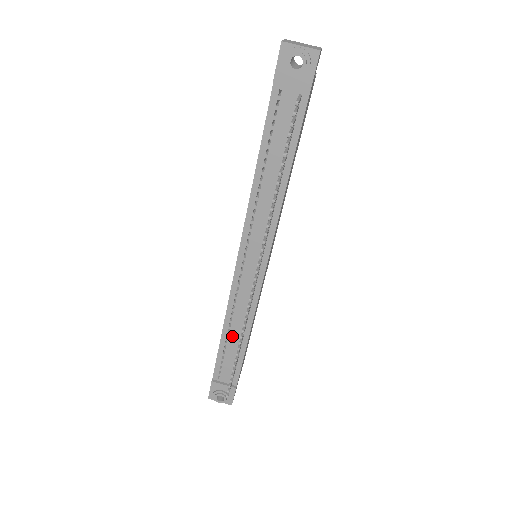
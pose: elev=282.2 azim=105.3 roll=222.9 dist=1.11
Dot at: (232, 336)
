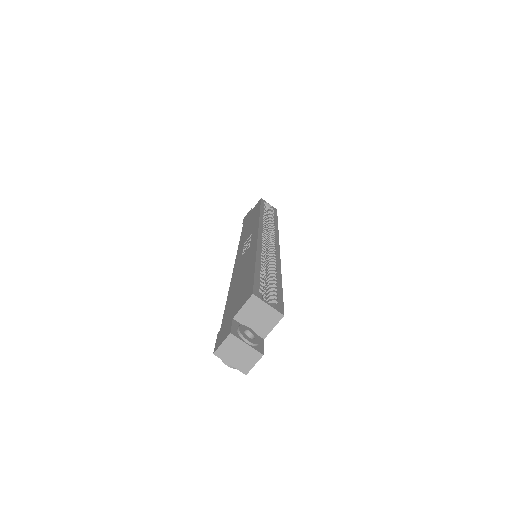
Dot at: occluded
